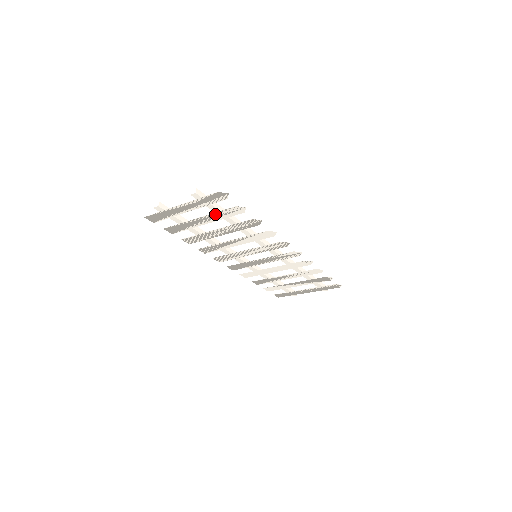
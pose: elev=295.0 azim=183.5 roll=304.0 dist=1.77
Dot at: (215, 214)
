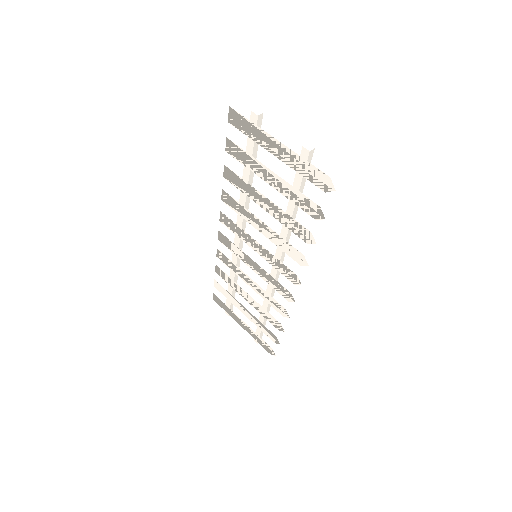
Dot at: (291, 188)
